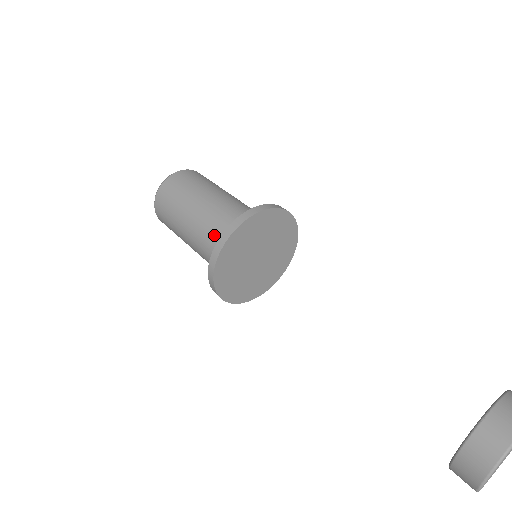
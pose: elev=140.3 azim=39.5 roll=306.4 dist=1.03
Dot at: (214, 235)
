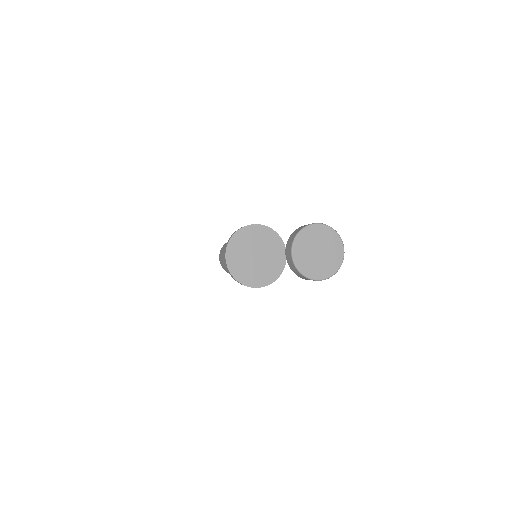
Dot at: occluded
